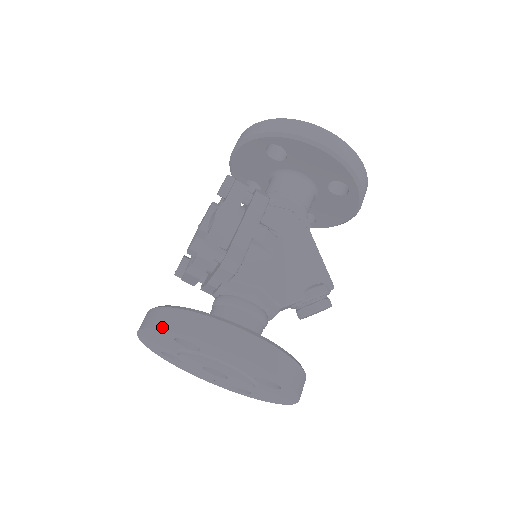
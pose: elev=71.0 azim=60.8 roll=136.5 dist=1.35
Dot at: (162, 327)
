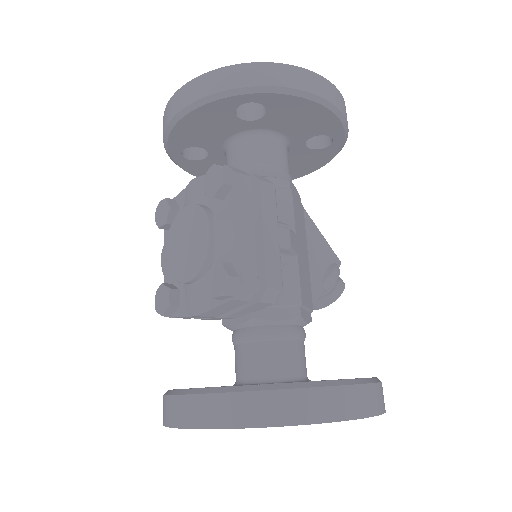
Dot at: (248, 425)
